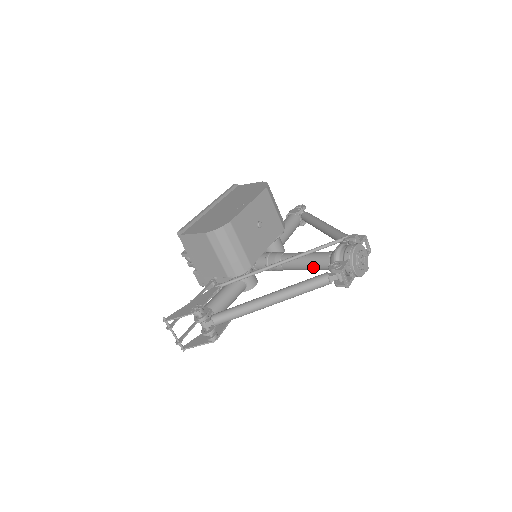
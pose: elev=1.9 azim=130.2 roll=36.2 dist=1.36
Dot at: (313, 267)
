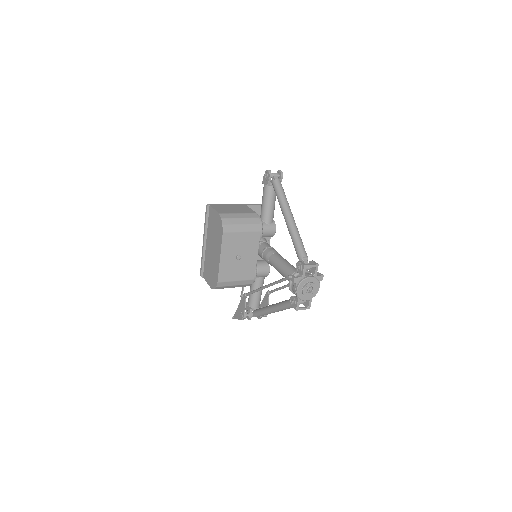
Dot at: occluded
